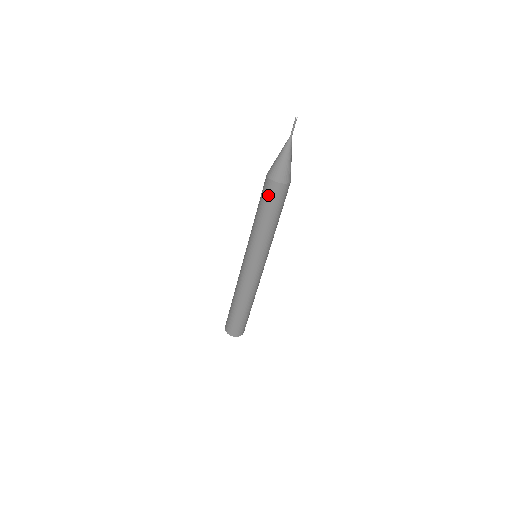
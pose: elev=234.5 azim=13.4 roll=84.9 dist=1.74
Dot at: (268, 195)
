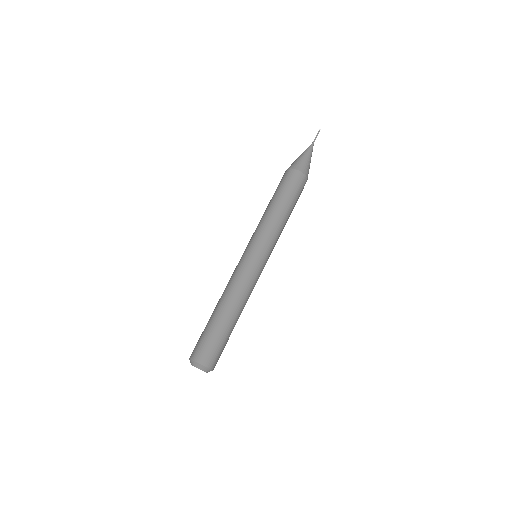
Dot at: (289, 182)
